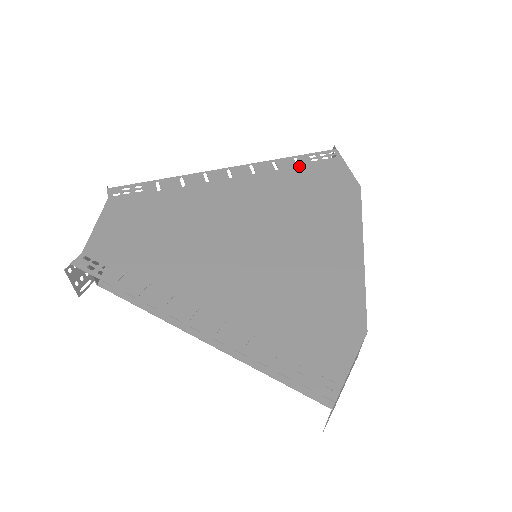
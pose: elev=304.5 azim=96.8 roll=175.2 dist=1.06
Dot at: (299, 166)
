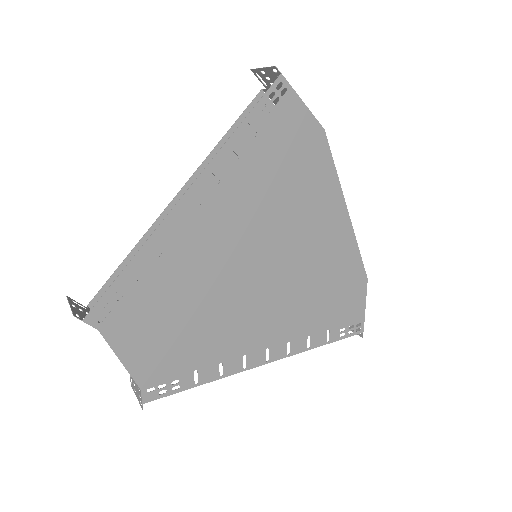
Dot at: (257, 136)
